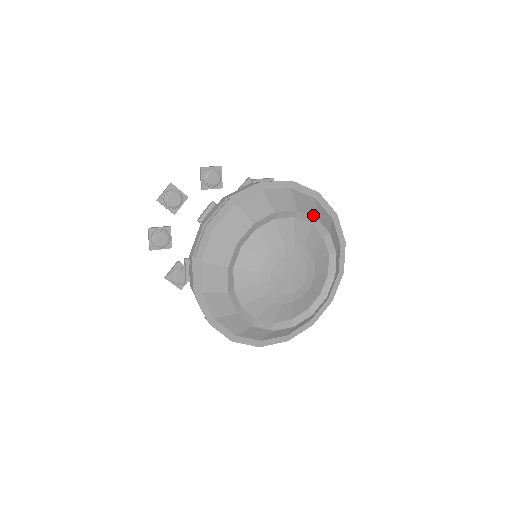
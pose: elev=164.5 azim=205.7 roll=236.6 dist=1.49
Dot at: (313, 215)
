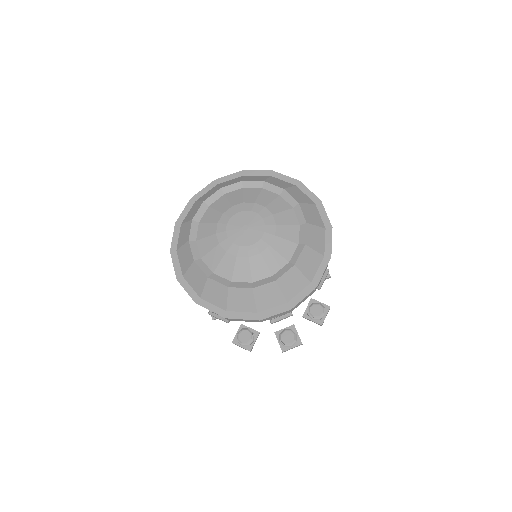
Dot at: (260, 181)
